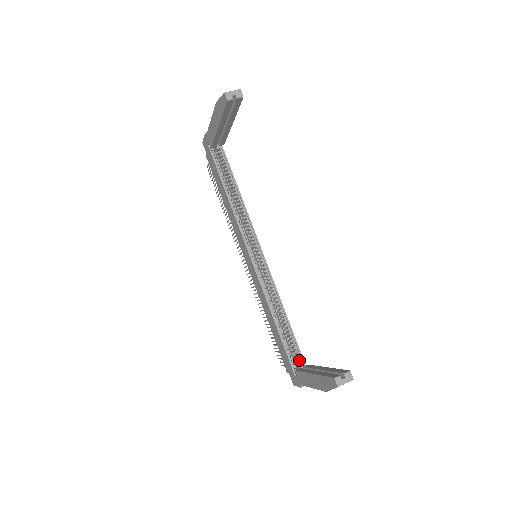
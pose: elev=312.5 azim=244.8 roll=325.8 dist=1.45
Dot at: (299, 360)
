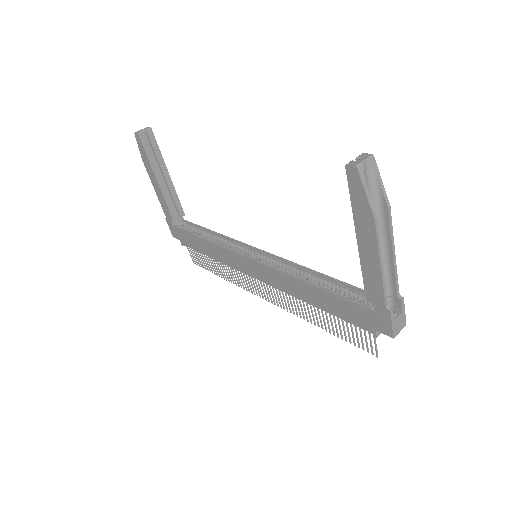
Dot at: occluded
